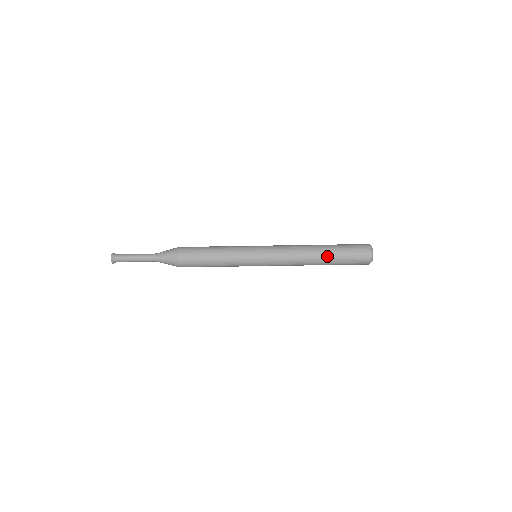
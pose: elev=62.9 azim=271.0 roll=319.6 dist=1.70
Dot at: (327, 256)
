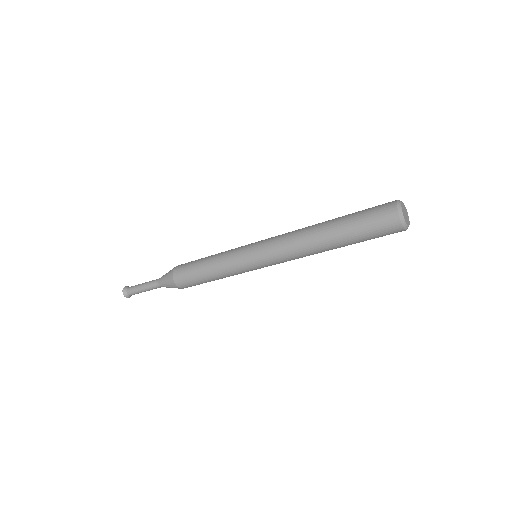
Dot at: occluded
